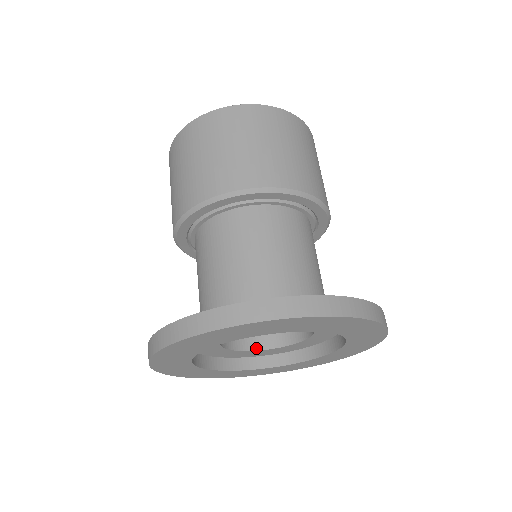
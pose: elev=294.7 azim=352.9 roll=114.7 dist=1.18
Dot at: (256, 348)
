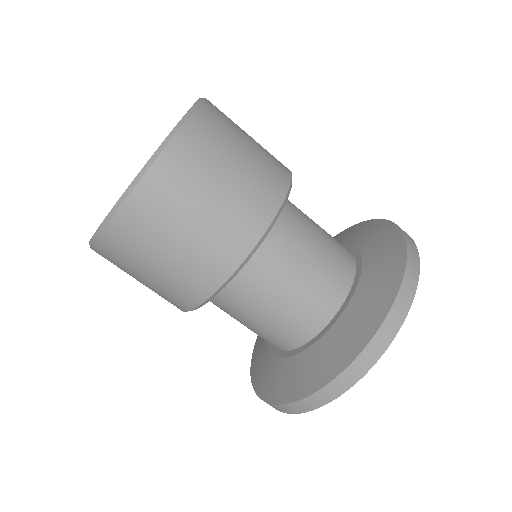
Dot at: occluded
